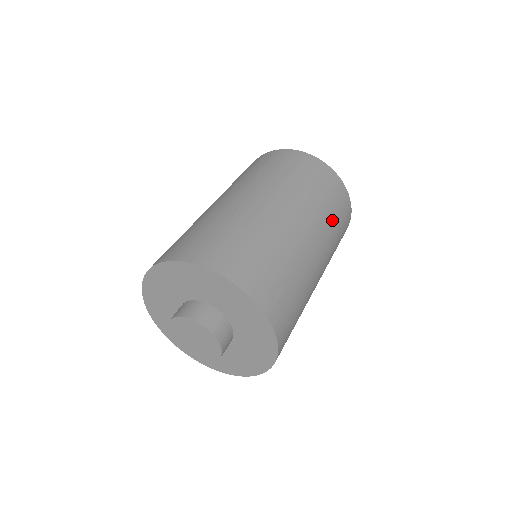
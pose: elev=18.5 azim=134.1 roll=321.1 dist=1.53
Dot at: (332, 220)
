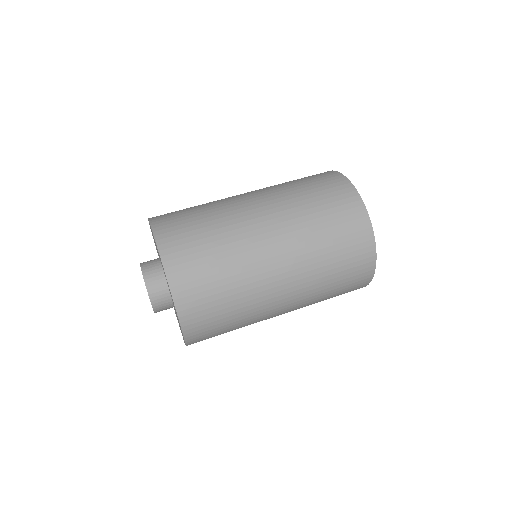
Dot at: (310, 209)
